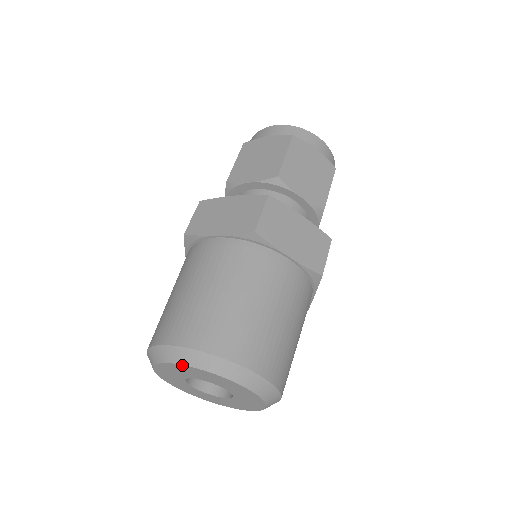
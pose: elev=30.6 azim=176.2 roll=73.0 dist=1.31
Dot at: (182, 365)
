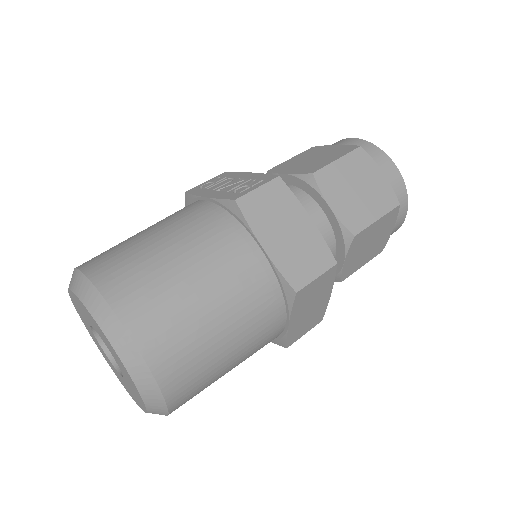
Dot at: (115, 351)
